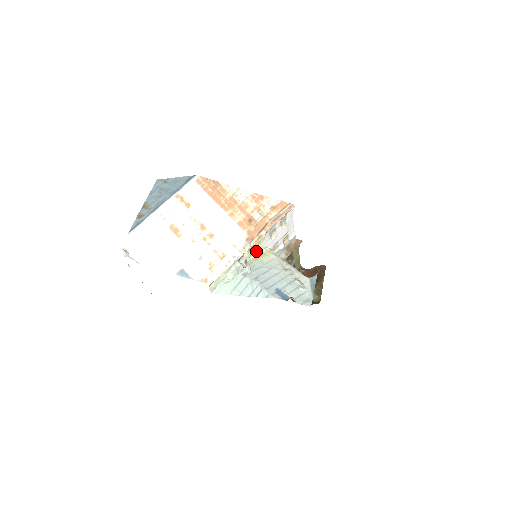
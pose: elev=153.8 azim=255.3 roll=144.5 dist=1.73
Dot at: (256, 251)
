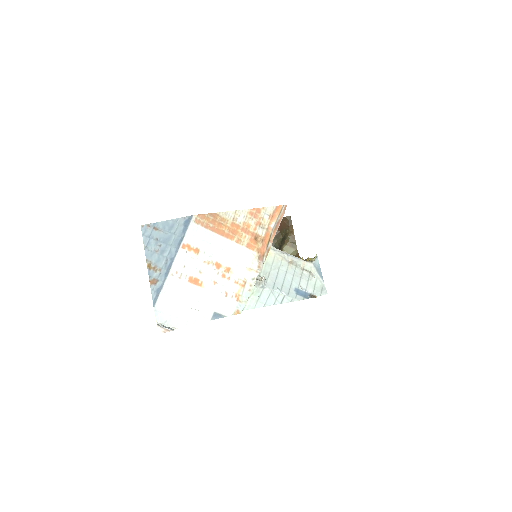
Dot at: occluded
